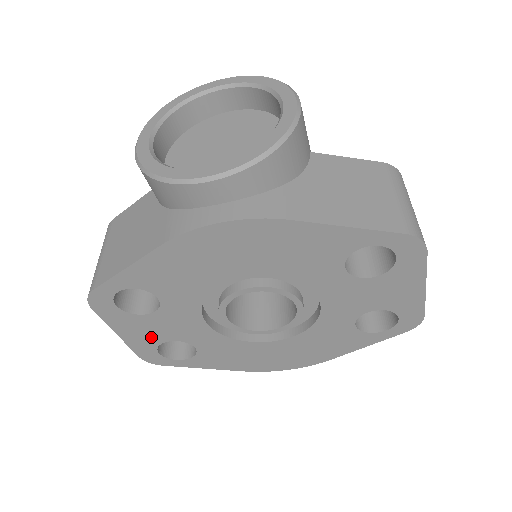
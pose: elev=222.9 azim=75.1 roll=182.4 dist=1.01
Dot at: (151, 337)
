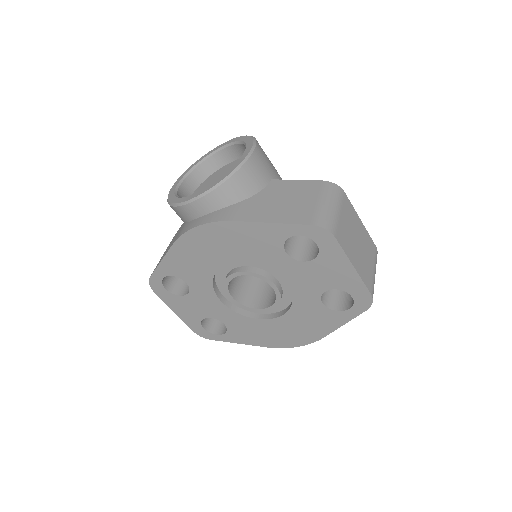
Dot at: (194, 314)
